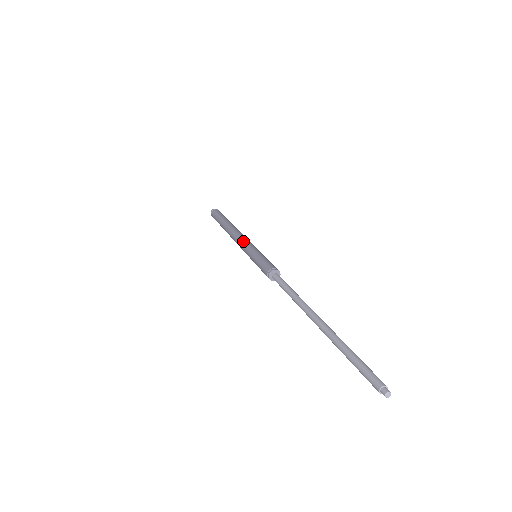
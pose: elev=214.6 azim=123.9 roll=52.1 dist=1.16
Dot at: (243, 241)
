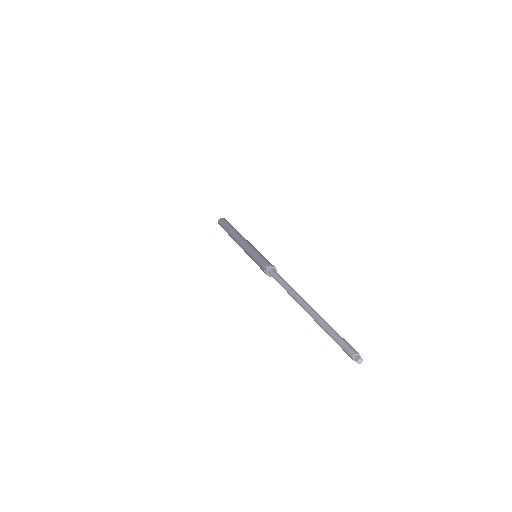
Dot at: (243, 245)
